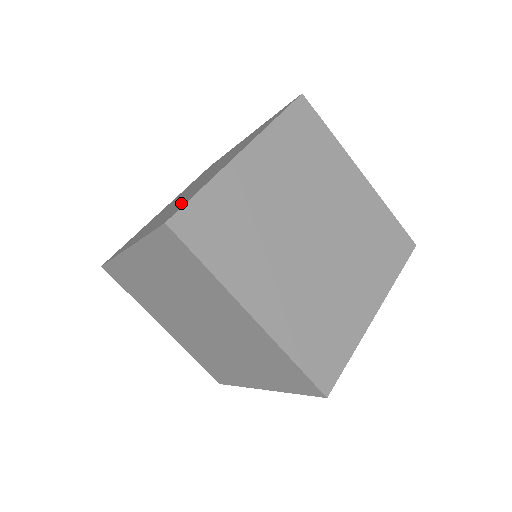
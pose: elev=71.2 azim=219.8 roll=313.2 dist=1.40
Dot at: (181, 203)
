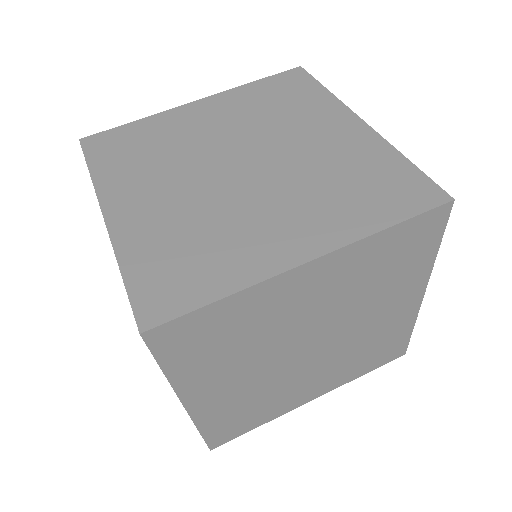
Dot at: (189, 262)
